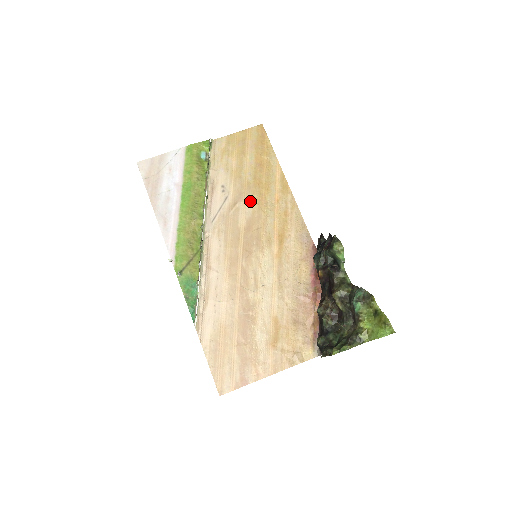
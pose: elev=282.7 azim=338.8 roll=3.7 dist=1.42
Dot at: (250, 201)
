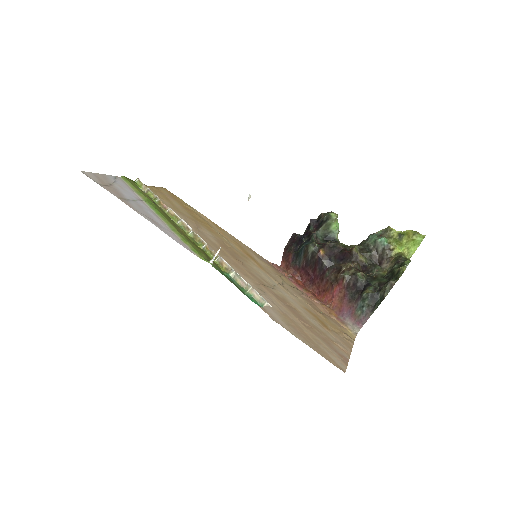
Dot at: (205, 229)
